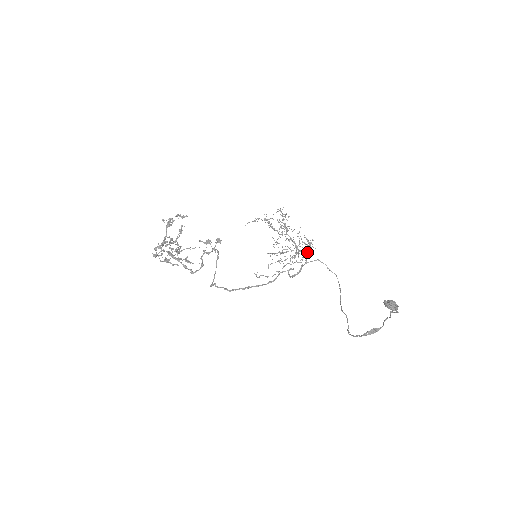
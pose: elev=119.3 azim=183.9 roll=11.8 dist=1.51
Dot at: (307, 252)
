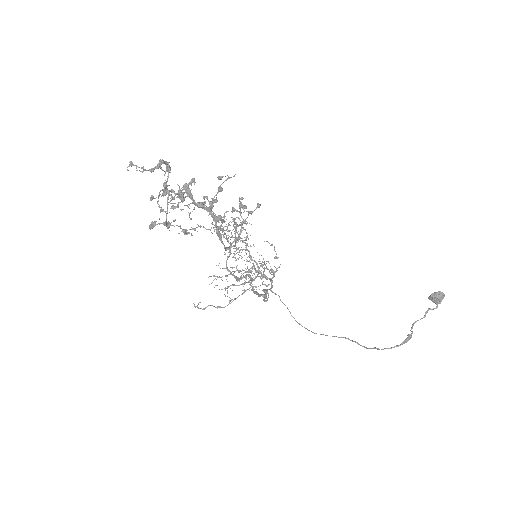
Dot at: occluded
